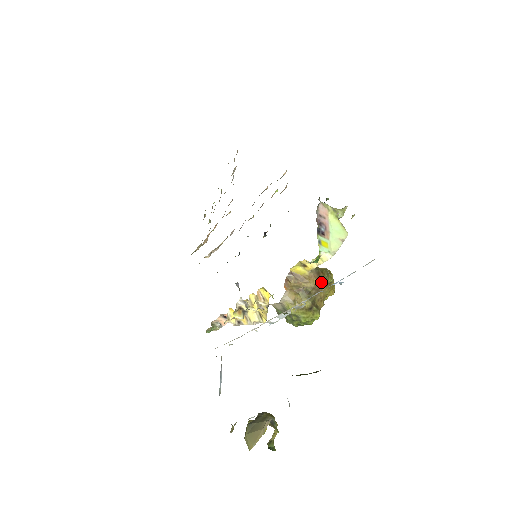
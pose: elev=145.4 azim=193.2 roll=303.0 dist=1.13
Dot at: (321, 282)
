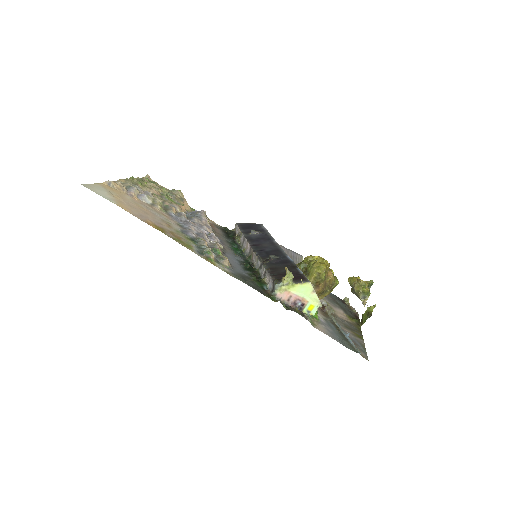
Dot at: (322, 285)
